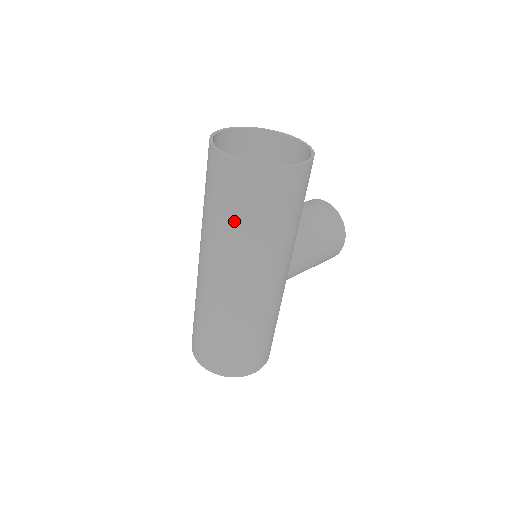
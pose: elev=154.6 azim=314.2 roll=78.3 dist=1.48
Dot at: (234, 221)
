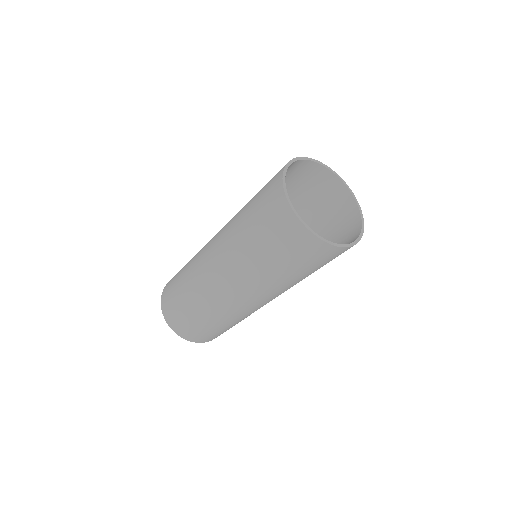
Dot at: (281, 269)
